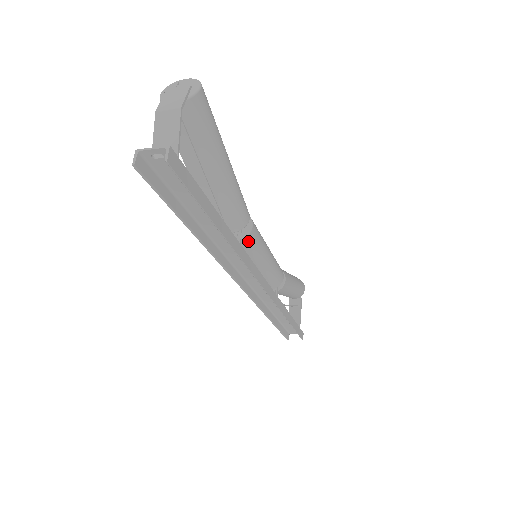
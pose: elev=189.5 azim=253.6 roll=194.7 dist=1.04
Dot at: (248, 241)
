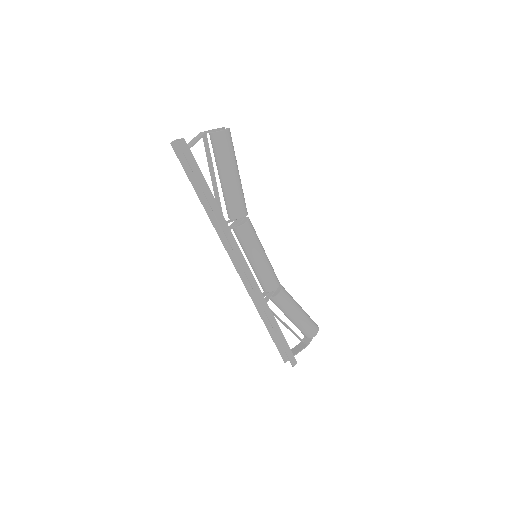
Dot at: (240, 231)
